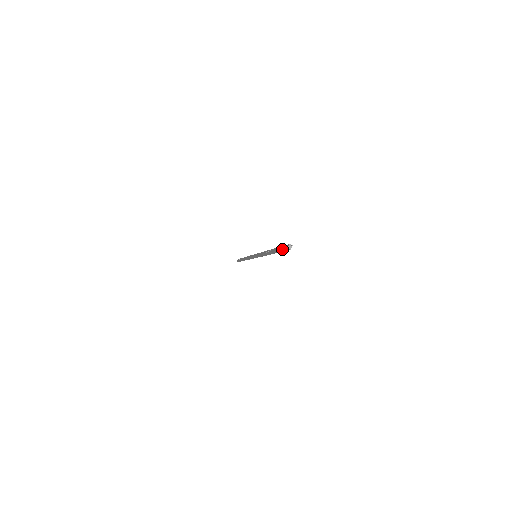
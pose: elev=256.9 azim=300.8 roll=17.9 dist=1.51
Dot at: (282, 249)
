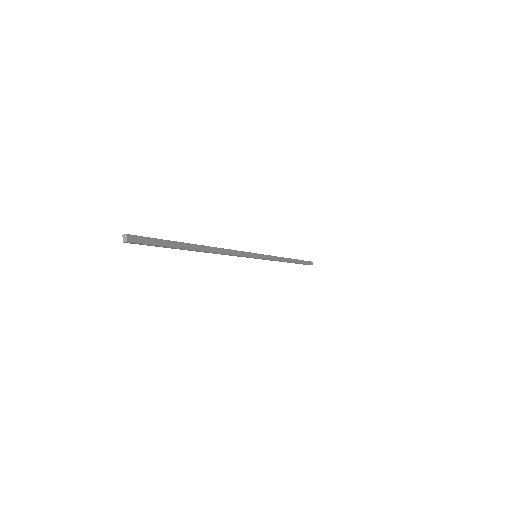
Dot at: occluded
